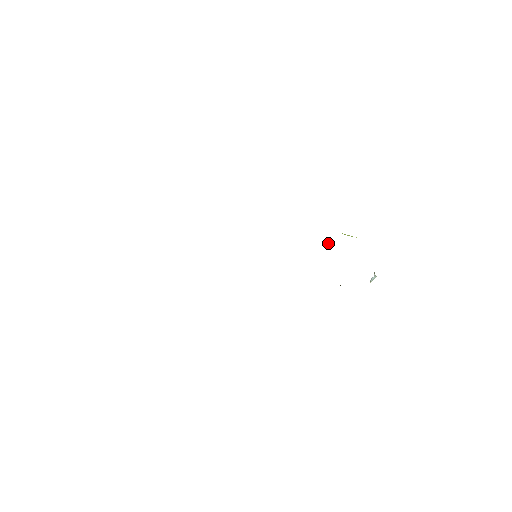
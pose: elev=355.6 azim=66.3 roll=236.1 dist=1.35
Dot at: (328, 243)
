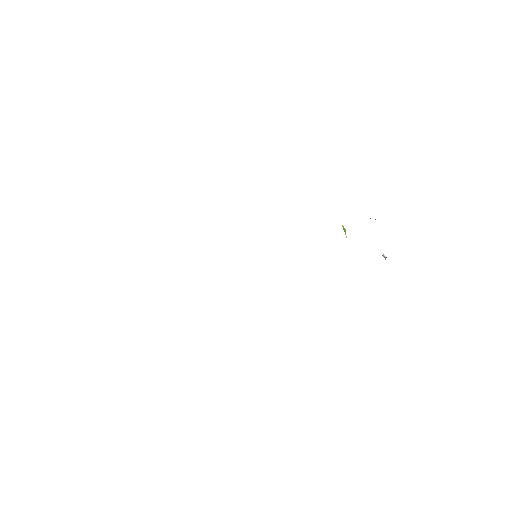
Dot at: (344, 231)
